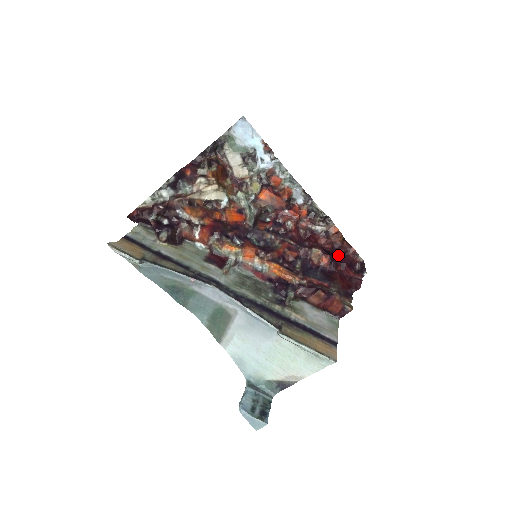
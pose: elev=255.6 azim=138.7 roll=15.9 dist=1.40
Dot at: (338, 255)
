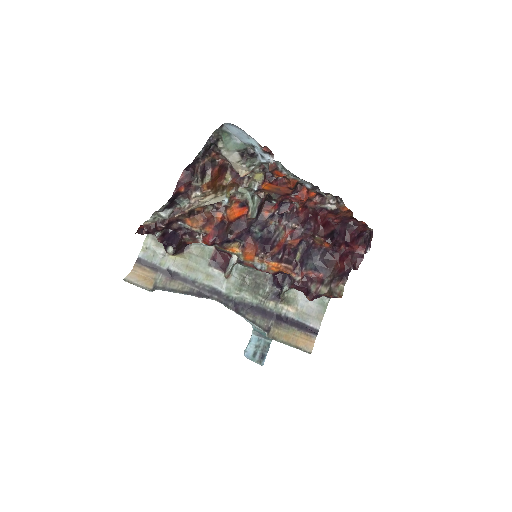
Dot at: (346, 228)
